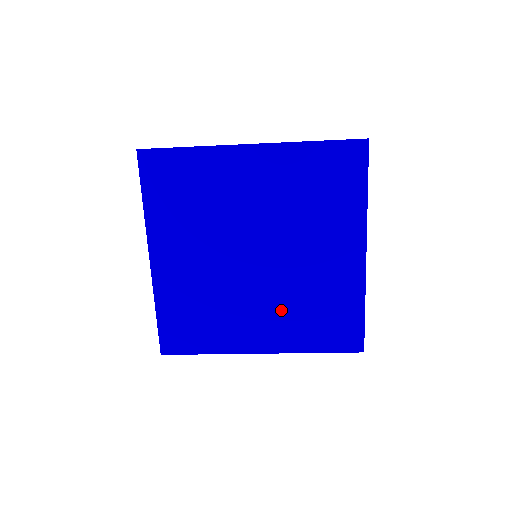
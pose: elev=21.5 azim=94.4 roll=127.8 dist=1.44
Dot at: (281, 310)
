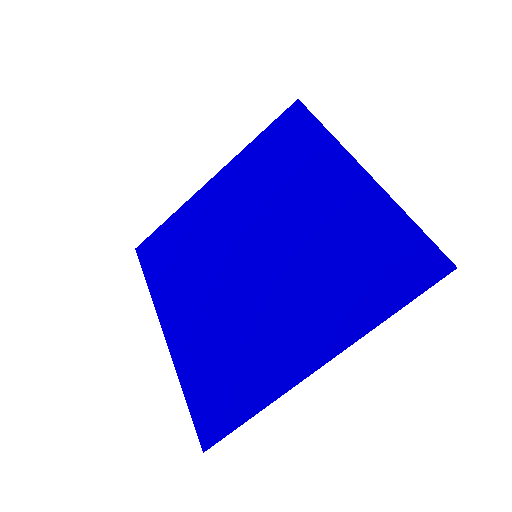
Dot at: (312, 292)
